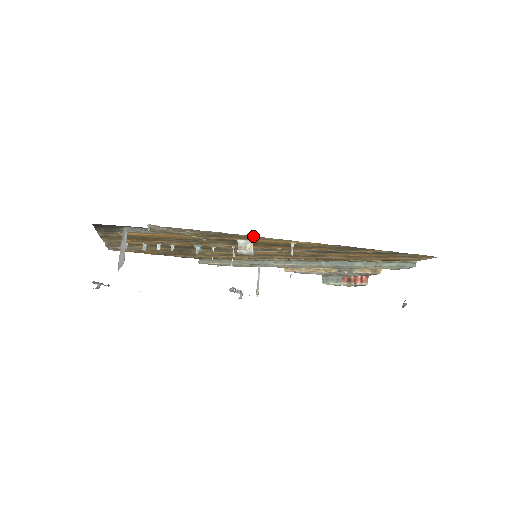
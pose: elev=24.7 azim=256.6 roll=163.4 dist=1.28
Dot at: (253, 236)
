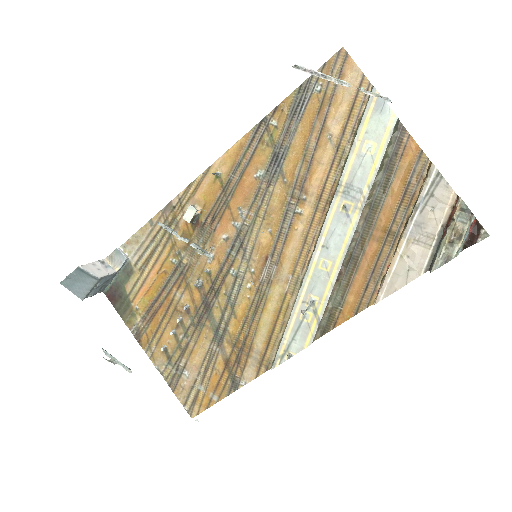
Dot at: (183, 193)
